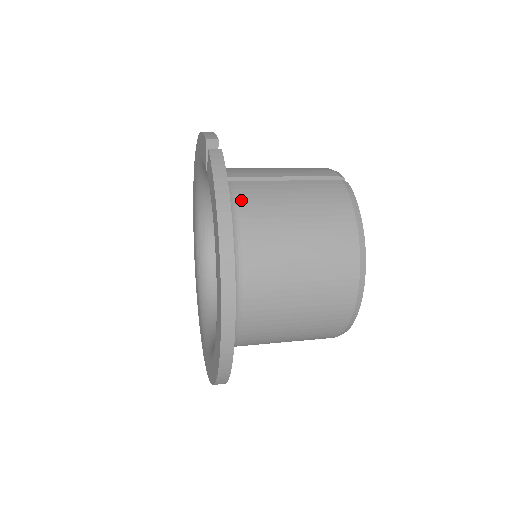
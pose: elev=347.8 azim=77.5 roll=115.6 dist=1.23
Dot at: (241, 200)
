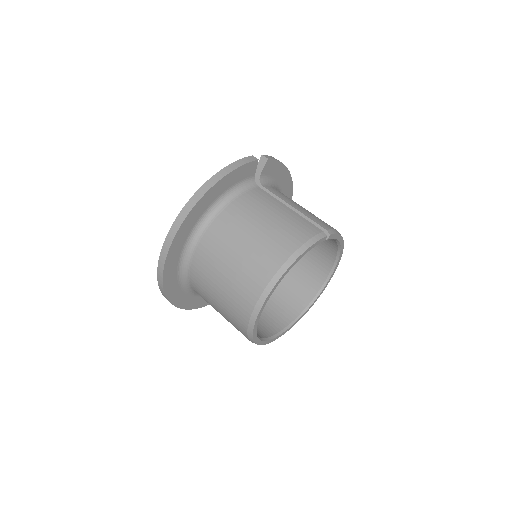
Dot at: (248, 194)
